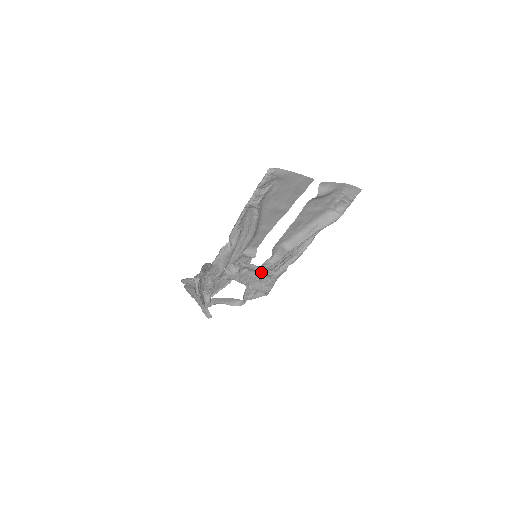
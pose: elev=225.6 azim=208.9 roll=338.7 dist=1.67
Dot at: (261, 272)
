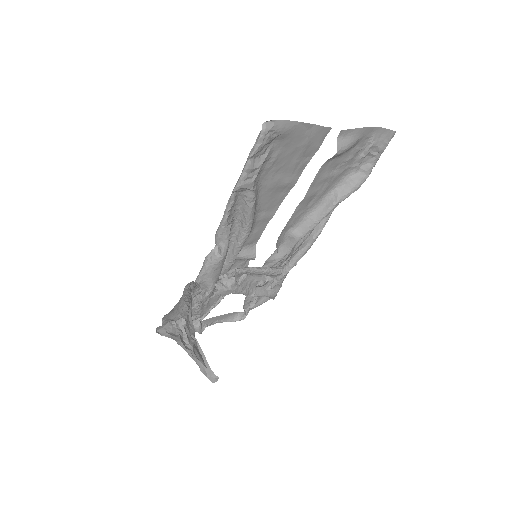
Dot at: (264, 274)
